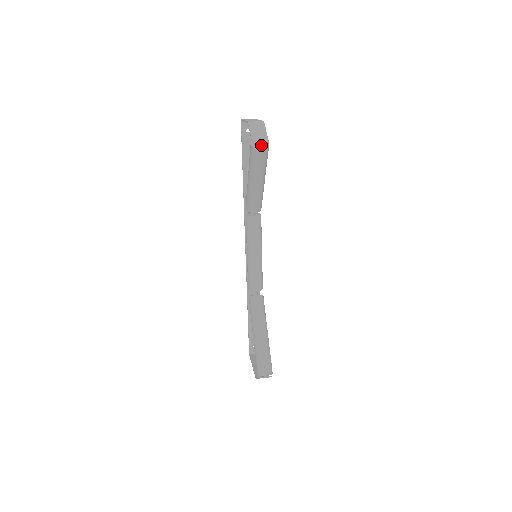
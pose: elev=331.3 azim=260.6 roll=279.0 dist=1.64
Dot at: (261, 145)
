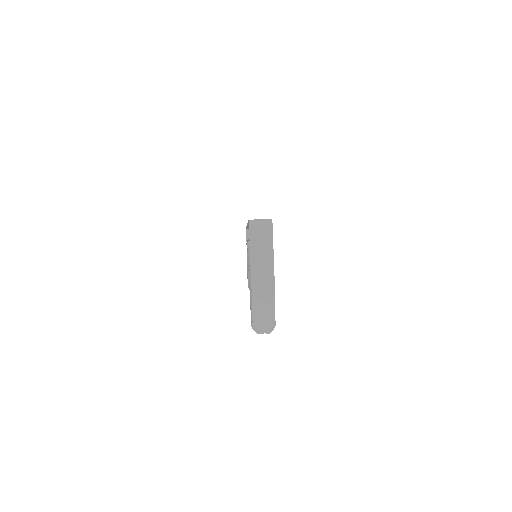
Dot at: (264, 329)
